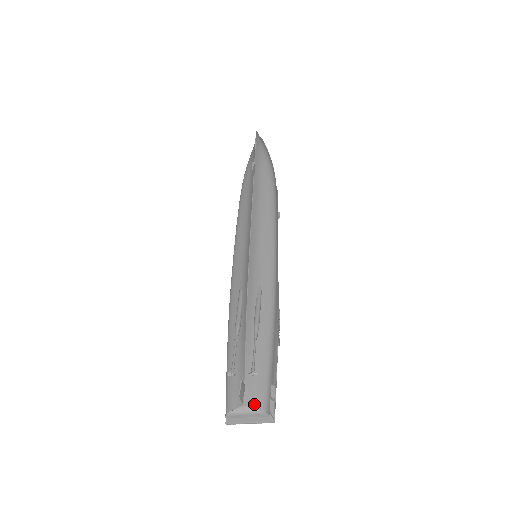
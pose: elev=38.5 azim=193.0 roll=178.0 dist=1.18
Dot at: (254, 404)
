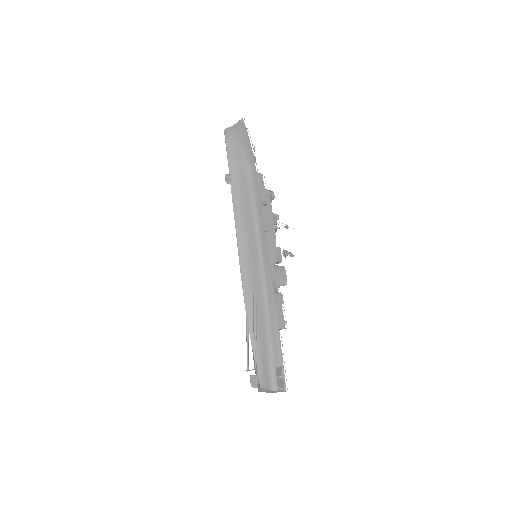
Dot at: (266, 386)
